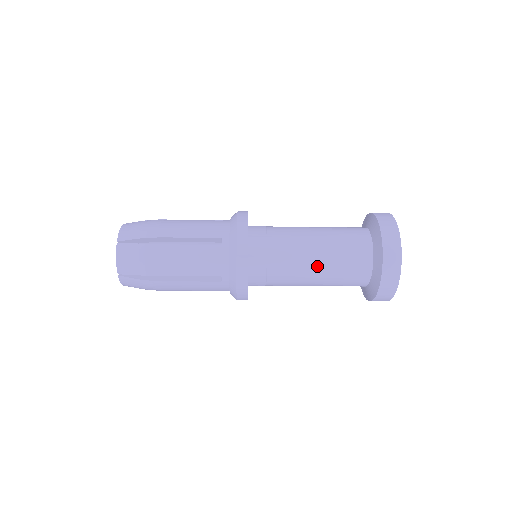
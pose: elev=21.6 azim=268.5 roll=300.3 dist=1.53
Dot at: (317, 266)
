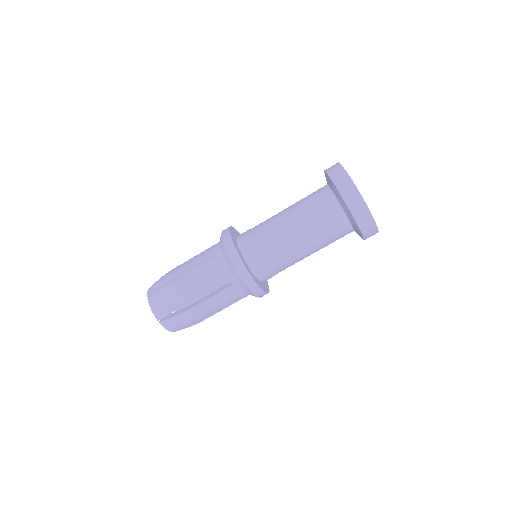
Dot at: (287, 211)
